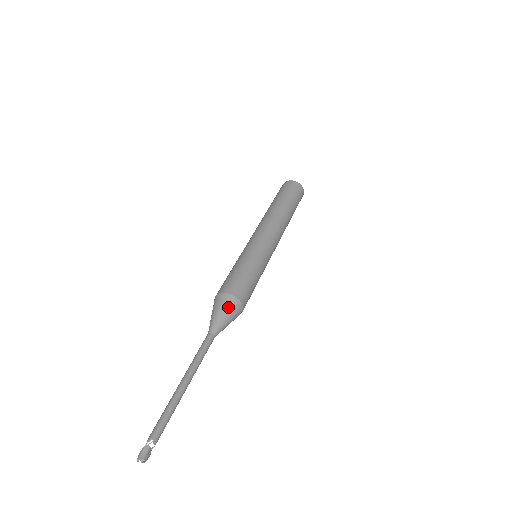
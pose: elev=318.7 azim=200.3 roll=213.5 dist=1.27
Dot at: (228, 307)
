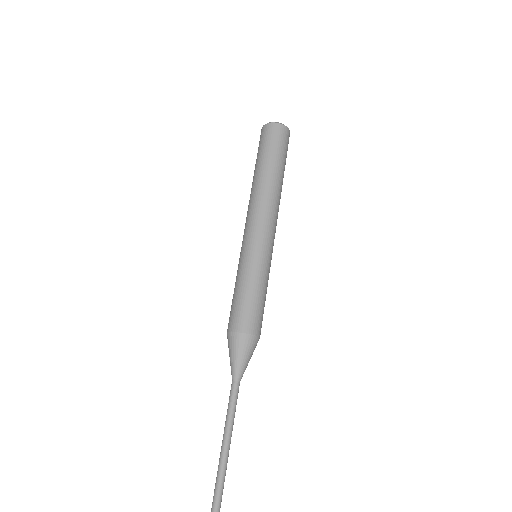
Dot at: (244, 348)
